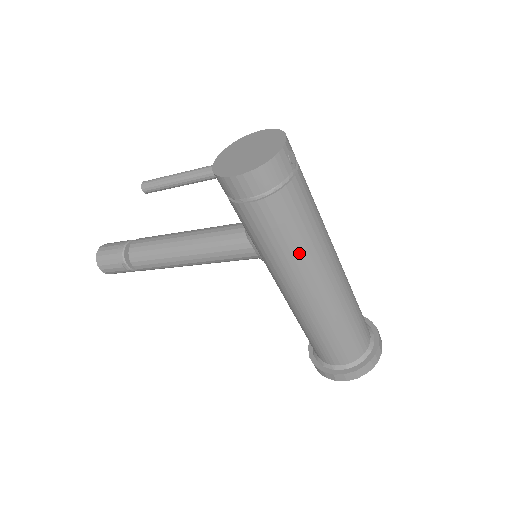
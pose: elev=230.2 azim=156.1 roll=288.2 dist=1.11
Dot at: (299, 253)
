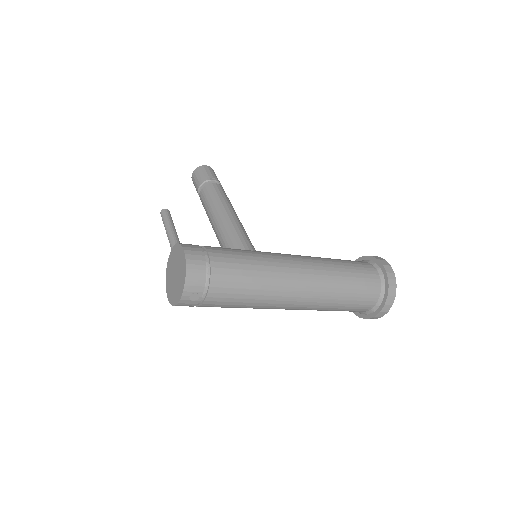
Dot at: occluded
